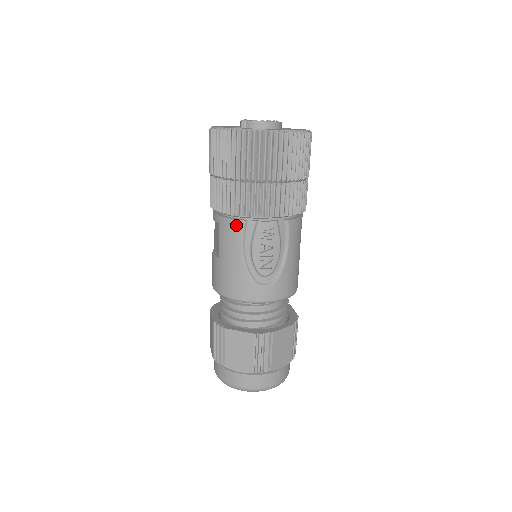
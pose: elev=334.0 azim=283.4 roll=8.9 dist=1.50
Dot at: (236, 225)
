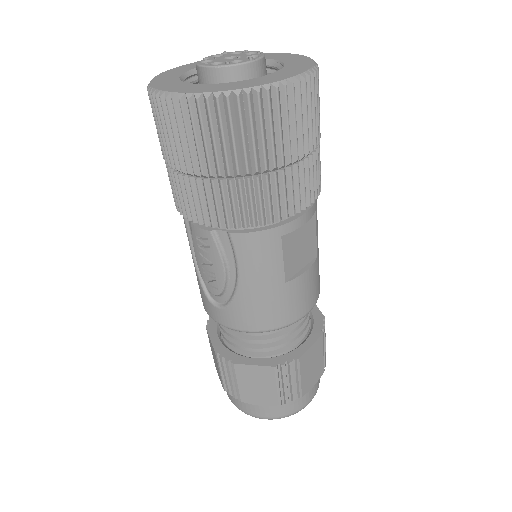
Dot at: occluded
